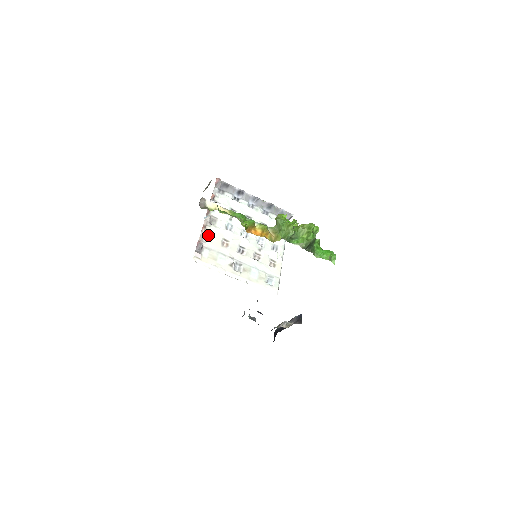
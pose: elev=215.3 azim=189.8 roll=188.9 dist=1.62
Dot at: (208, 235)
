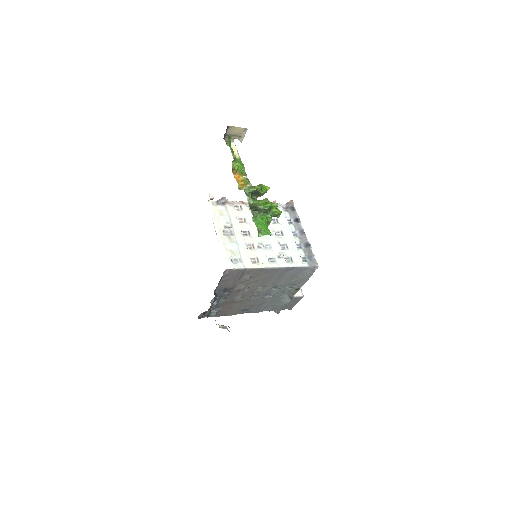
Dot at: (238, 207)
